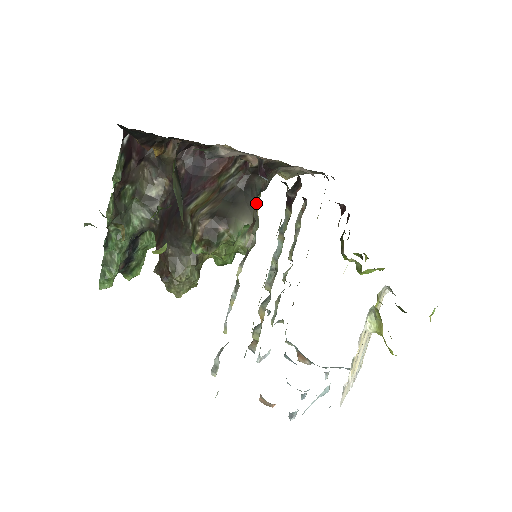
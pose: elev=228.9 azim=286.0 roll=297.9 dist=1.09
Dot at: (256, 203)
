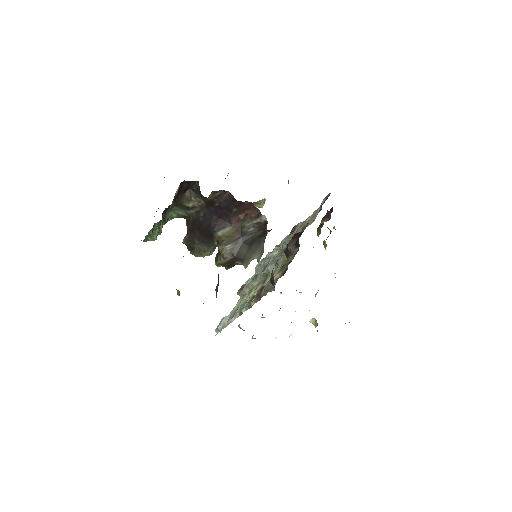
Dot at: (264, 293)
